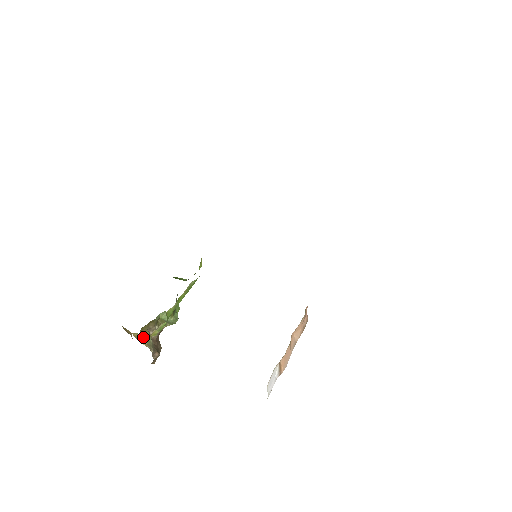
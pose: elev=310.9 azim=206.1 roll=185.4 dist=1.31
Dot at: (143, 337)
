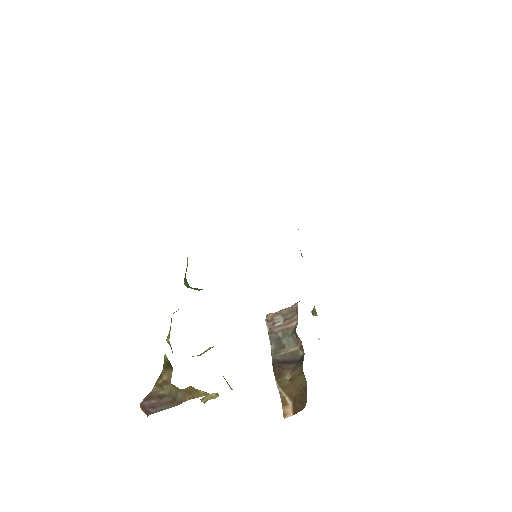
Dot at: (212, 394)
